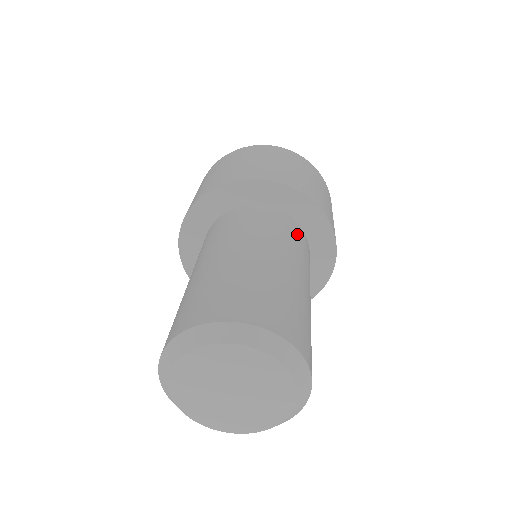
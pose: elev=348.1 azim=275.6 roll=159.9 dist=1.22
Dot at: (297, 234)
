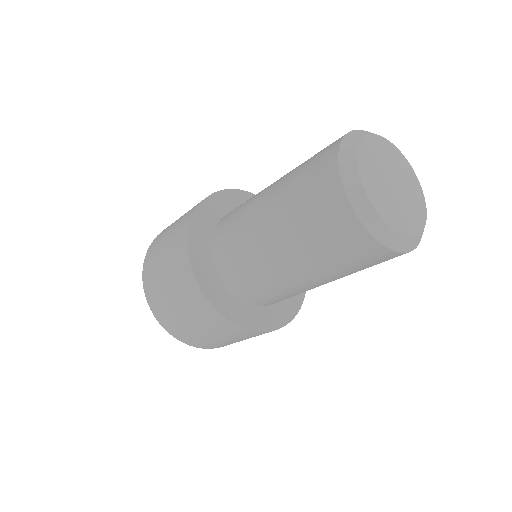
Dot at: occluded
